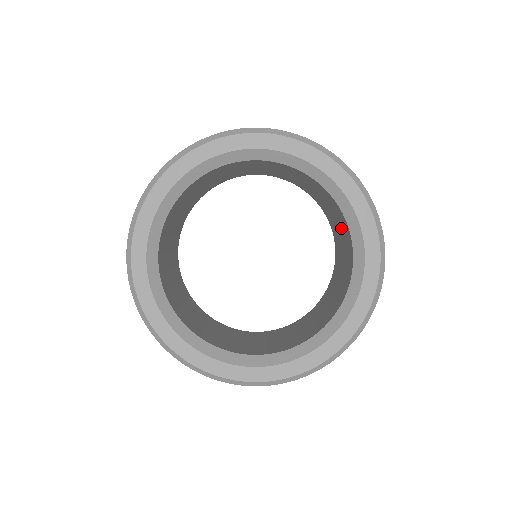
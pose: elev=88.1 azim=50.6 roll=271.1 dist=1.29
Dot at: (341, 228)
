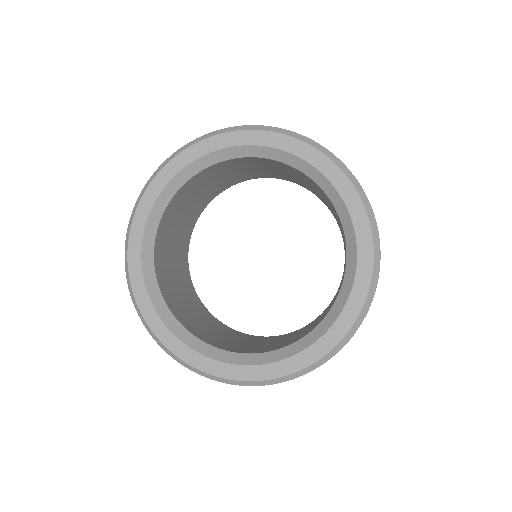
Dot at: (324, 197)
